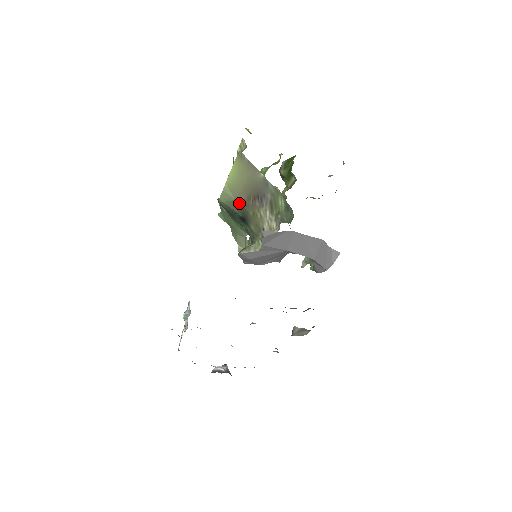
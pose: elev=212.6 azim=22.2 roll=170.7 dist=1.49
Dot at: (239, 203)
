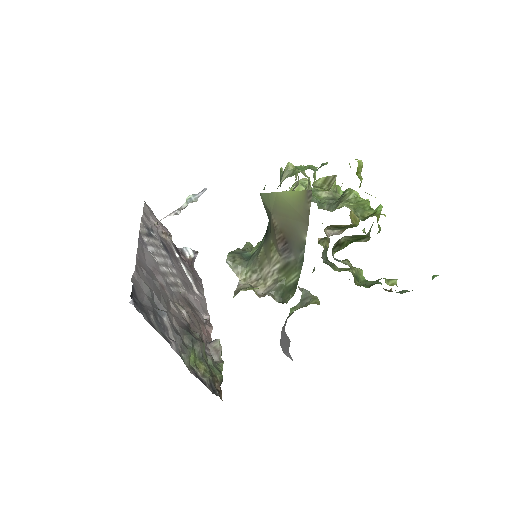
Dot at: (271, 220)
